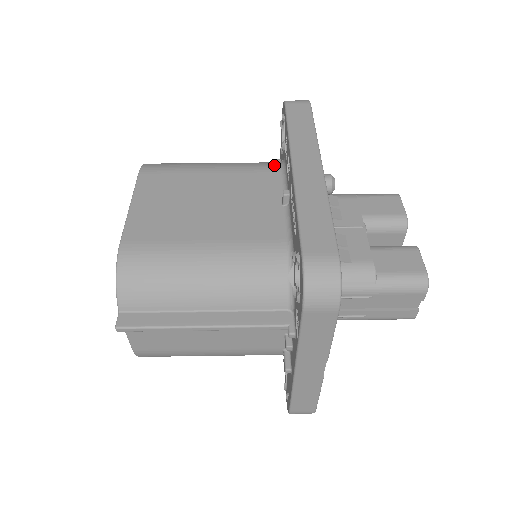
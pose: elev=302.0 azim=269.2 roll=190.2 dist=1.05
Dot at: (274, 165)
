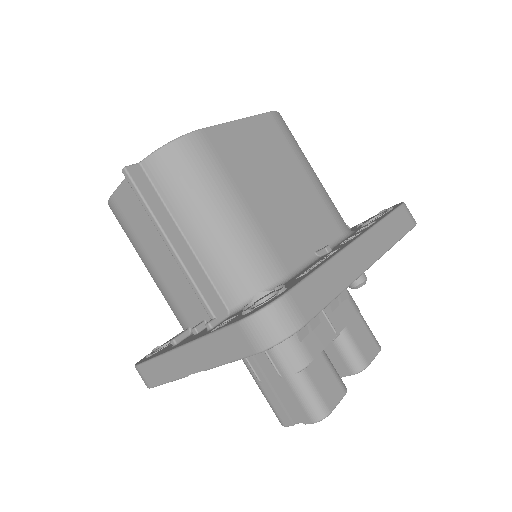
Dot at: (344, 225)
